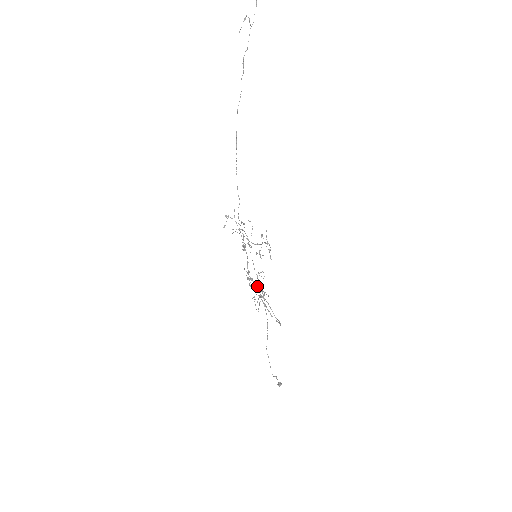
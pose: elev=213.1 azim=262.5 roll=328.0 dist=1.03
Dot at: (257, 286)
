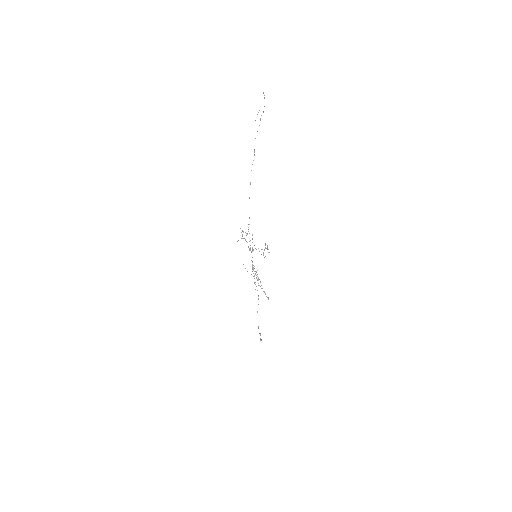
Dot at: occluded
